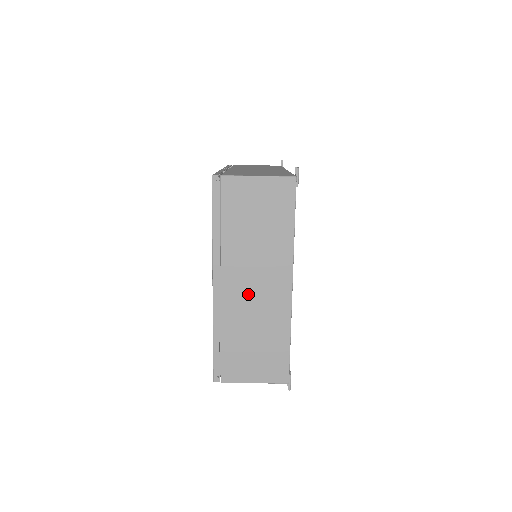
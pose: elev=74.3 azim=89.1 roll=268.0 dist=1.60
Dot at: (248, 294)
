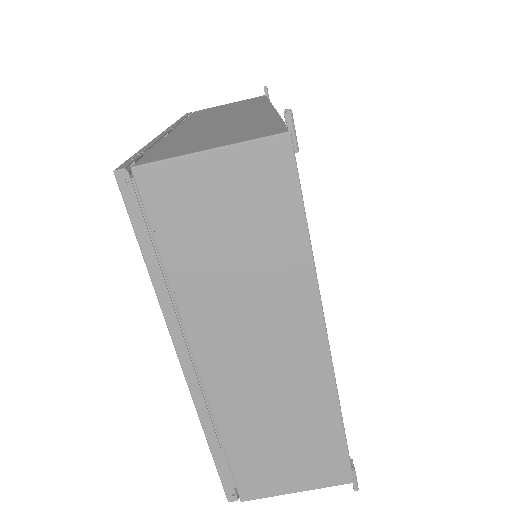
Dot at: (249, 368)
